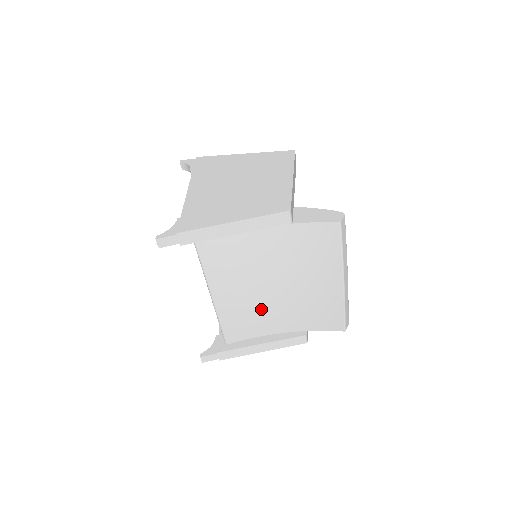
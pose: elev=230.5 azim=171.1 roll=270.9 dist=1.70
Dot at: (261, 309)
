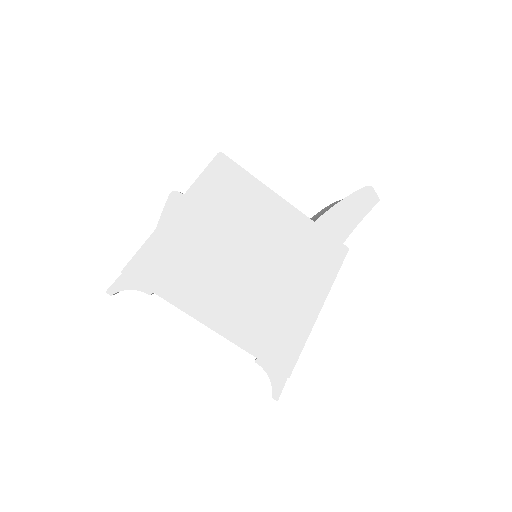
Dot at: occluded
